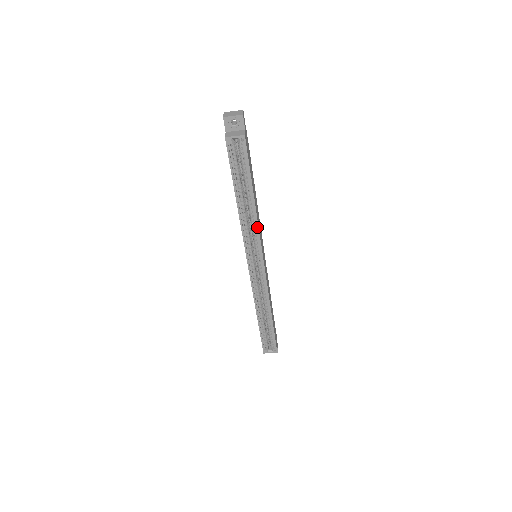
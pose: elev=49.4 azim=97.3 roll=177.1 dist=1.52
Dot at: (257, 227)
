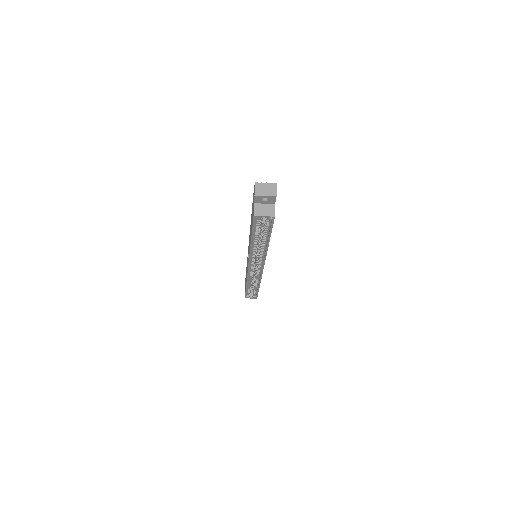
Dot at: (265, 255)
